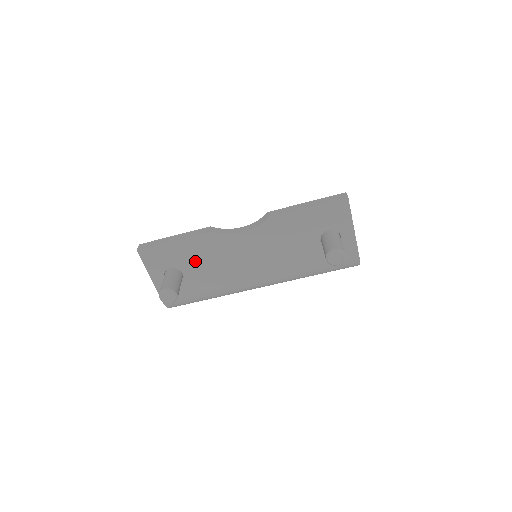
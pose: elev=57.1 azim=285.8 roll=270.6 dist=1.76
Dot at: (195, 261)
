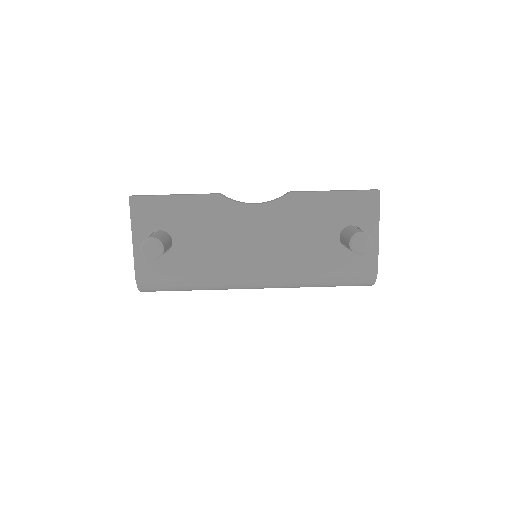
Dot at: (192, 228)
